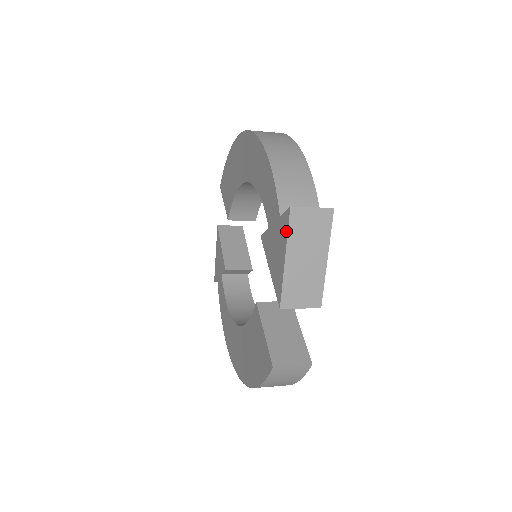
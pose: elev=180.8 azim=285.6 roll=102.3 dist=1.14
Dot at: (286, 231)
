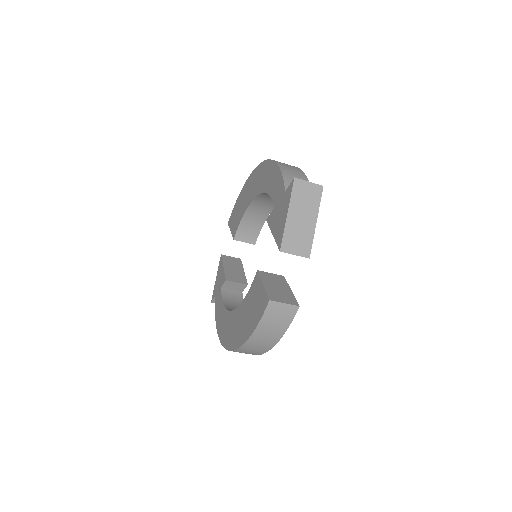
Dot at: (290, 195)
